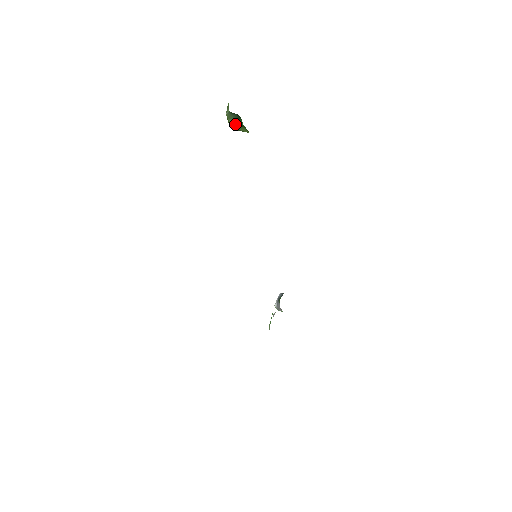
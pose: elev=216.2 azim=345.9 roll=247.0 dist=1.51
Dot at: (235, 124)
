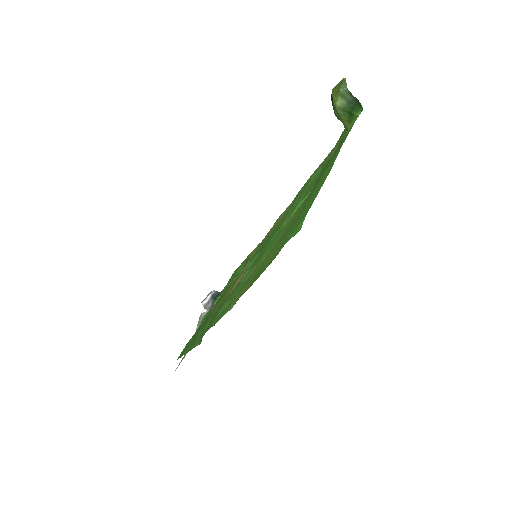
Dot at: (344, 107)
